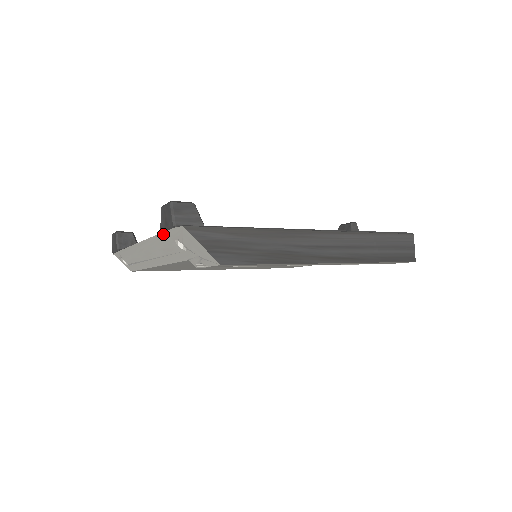
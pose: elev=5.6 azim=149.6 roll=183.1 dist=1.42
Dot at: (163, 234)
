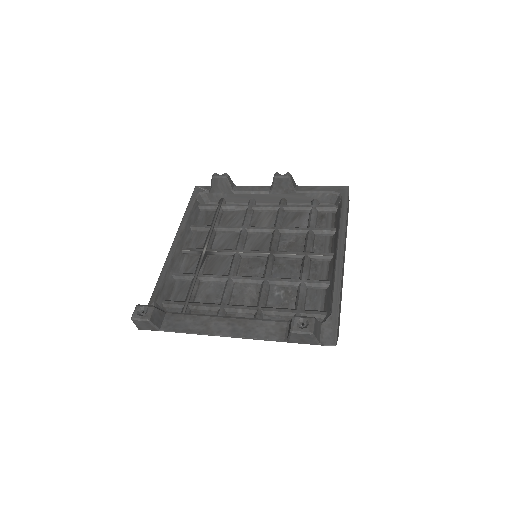
Dot at: occluded
